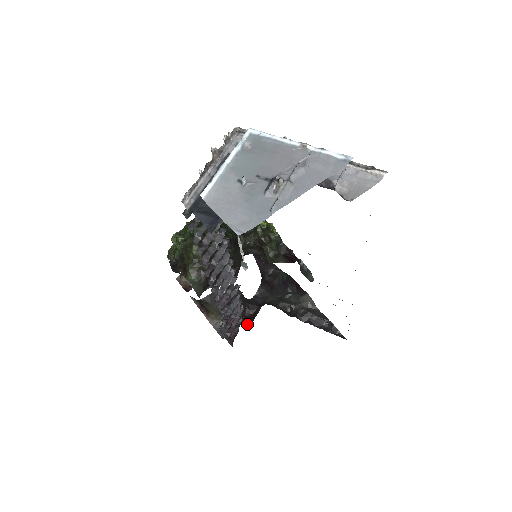
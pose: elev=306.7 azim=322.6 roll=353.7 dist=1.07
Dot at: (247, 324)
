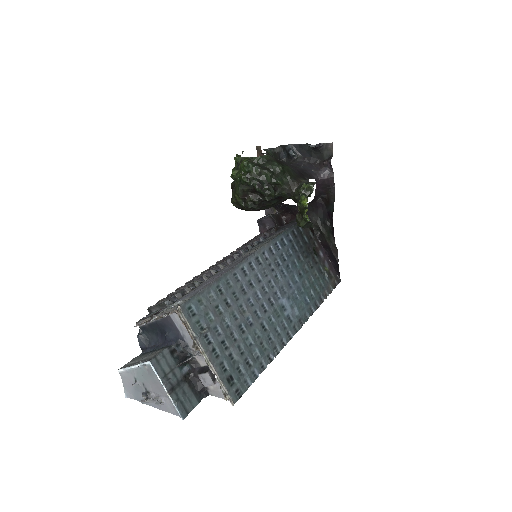
Dot at: (285, 221)
